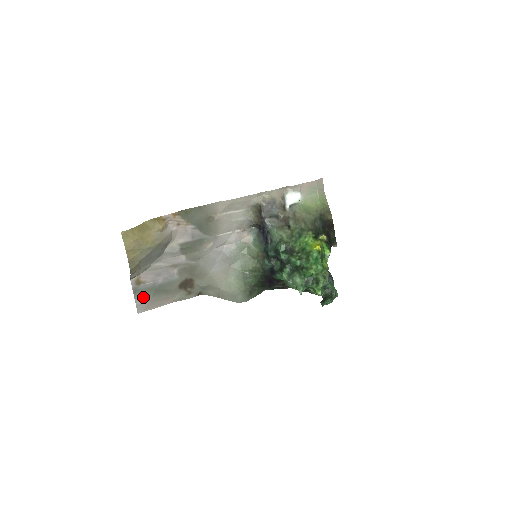
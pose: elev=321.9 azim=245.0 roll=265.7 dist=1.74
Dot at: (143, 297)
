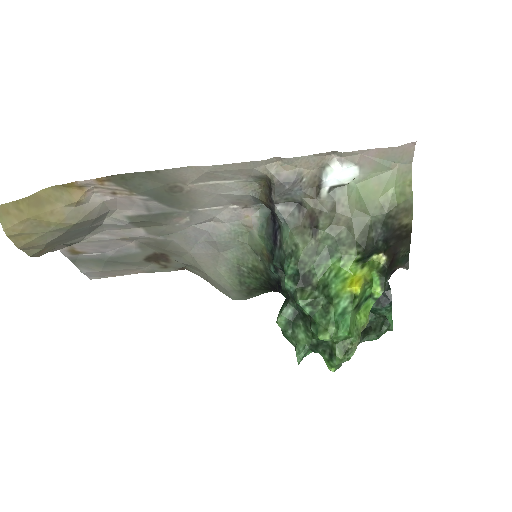
Dot at: (89, 267)
